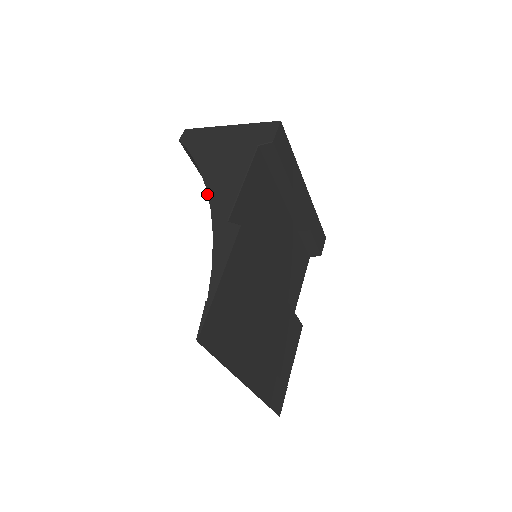
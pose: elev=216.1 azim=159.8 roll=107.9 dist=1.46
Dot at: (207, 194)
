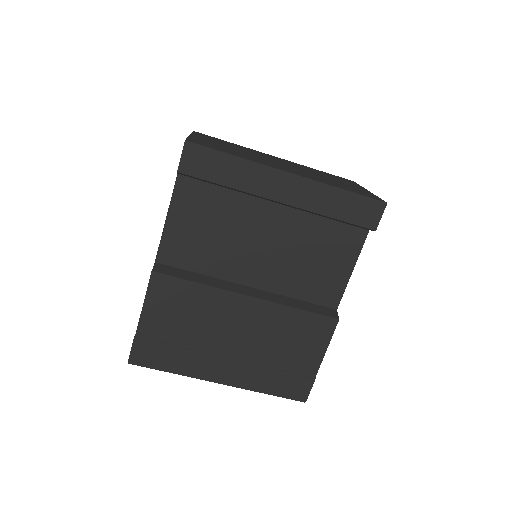
Dot at: occluded
